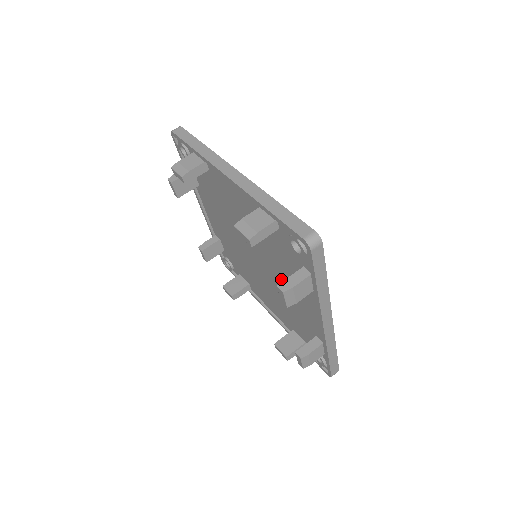
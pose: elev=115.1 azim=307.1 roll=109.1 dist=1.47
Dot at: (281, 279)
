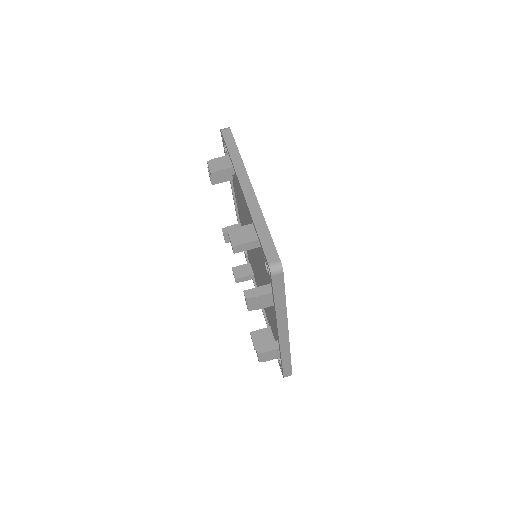
Dot at: (264, 284)
